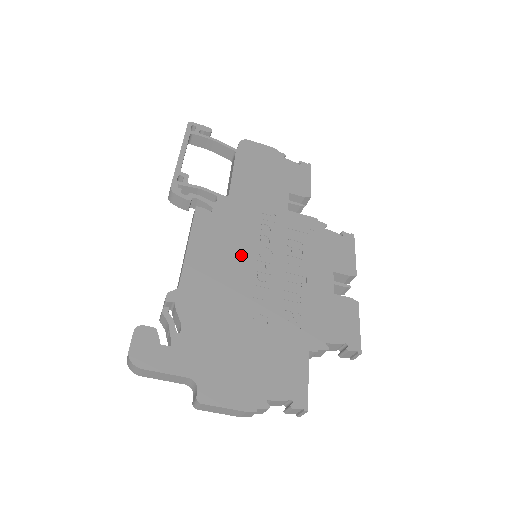
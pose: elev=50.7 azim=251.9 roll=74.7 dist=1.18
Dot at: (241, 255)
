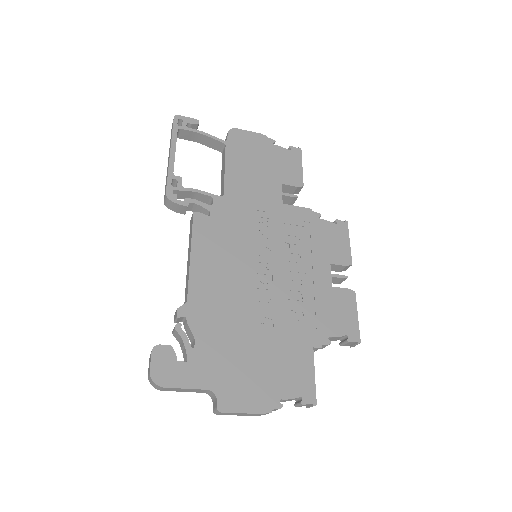
Dot at: (242, 259)
